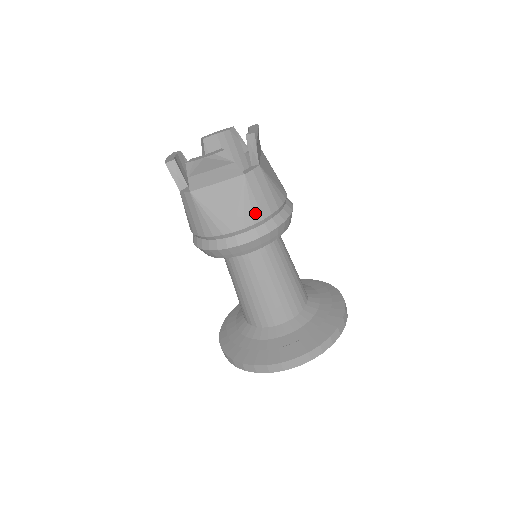
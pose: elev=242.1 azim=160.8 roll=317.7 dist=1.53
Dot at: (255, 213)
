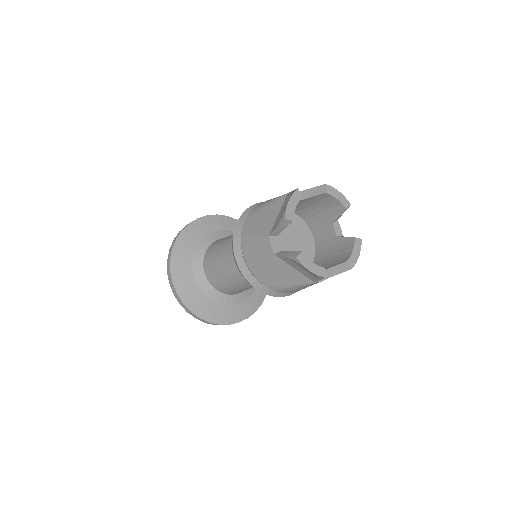
Dot at: (290, 291)
